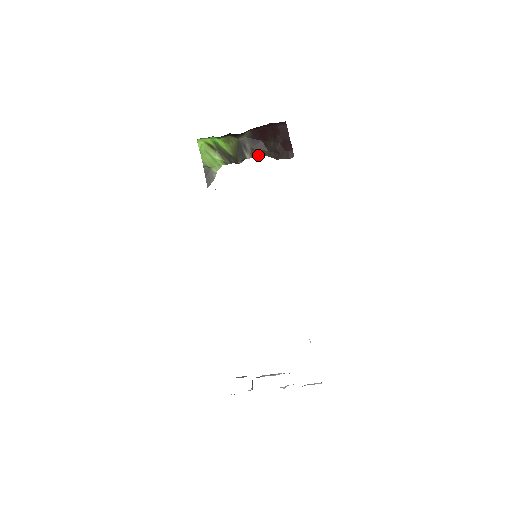
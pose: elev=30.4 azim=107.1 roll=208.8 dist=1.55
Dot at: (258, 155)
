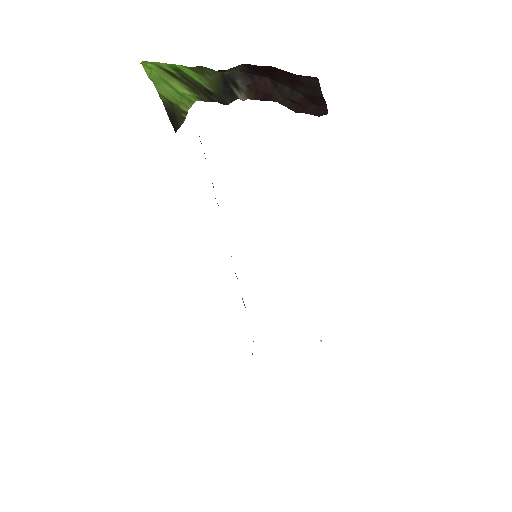
Dot at: (260, 98)
